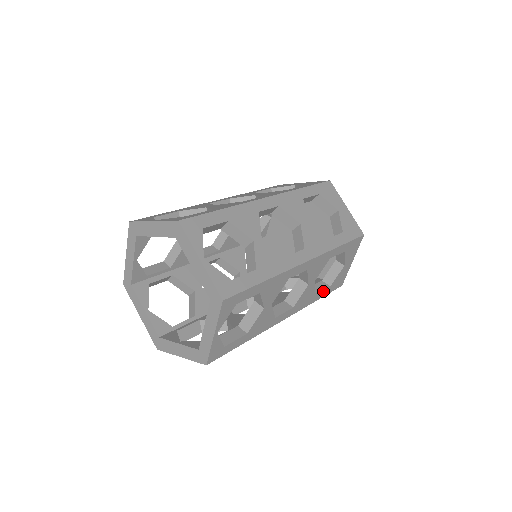
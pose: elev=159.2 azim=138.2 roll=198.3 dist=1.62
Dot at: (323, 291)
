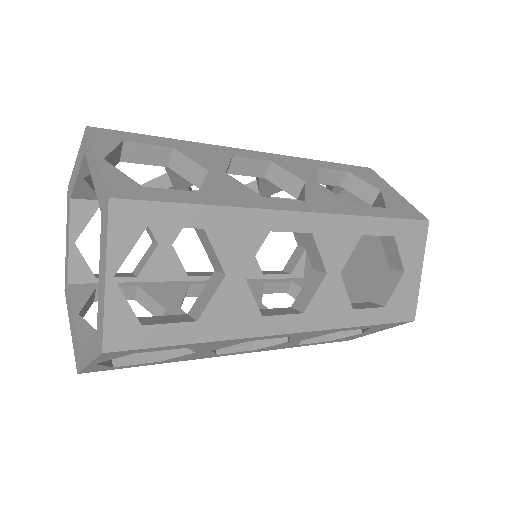
Dot at: (314, 343)
